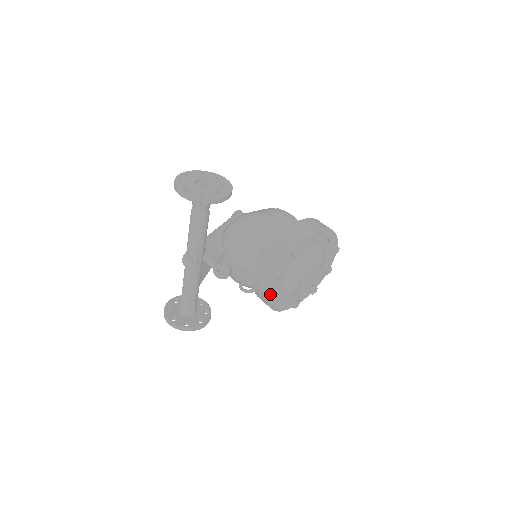
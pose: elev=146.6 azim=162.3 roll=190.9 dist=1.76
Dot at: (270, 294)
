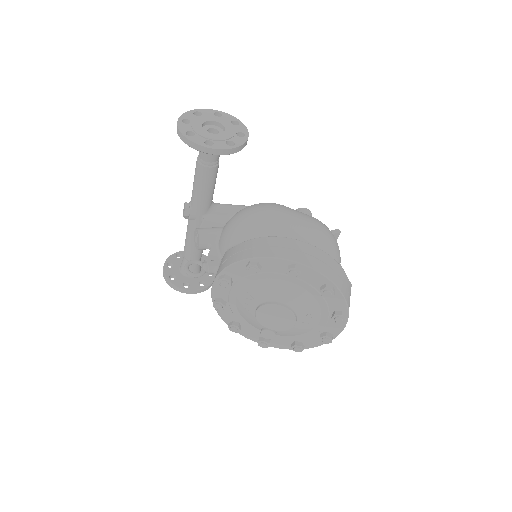
Dot at: (216, 297)
